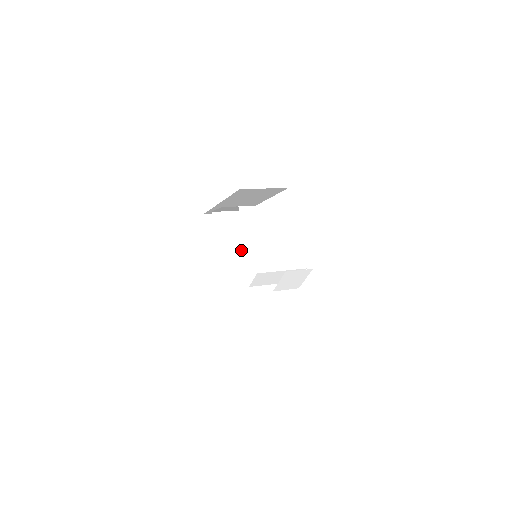
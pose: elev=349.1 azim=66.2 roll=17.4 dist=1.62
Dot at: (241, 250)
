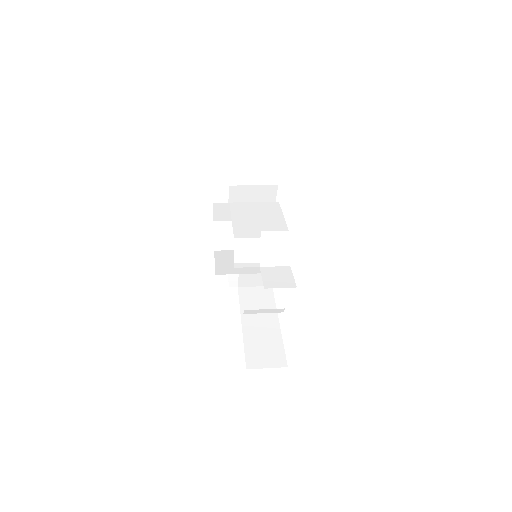
Dot at: occluded
